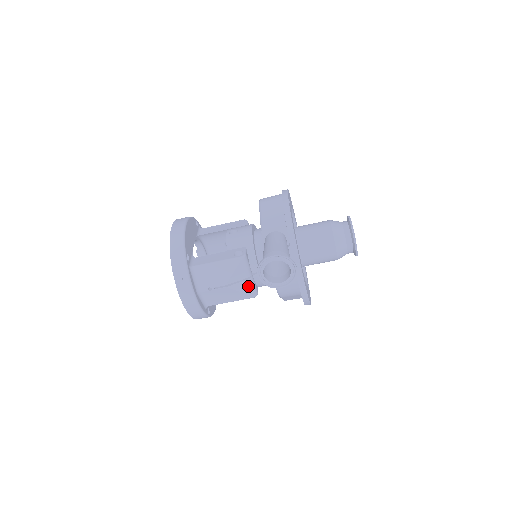
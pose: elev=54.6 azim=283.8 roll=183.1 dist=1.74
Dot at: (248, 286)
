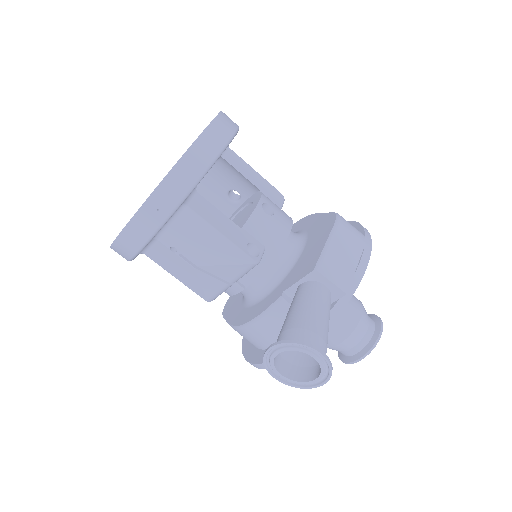
Dot at: (217, 288)
